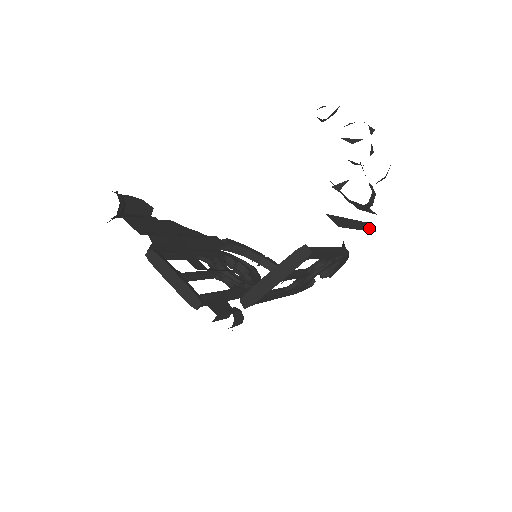
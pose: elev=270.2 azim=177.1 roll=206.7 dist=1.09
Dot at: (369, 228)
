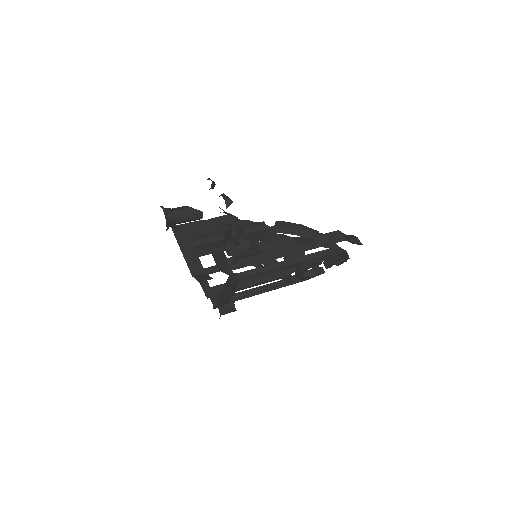
Dot at: (328, 241)
